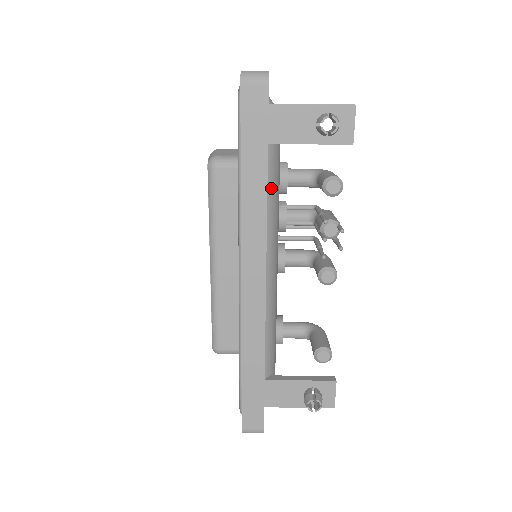
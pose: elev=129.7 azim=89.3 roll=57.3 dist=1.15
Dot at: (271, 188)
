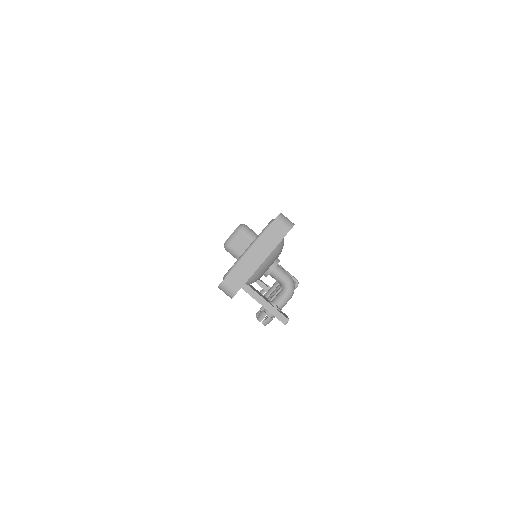
Dot at: occluded
